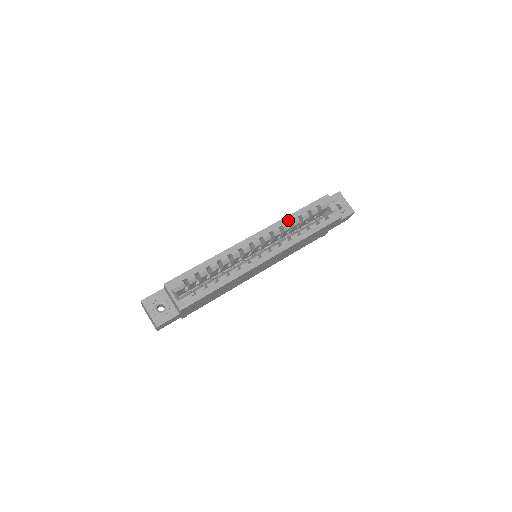
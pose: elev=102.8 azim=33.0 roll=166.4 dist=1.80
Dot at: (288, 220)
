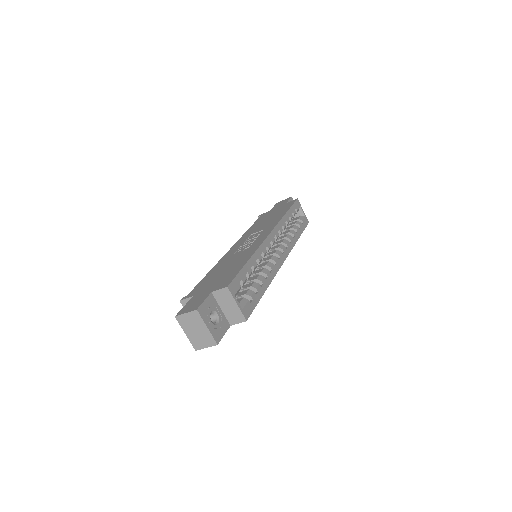
Dot at: (285, 220)
